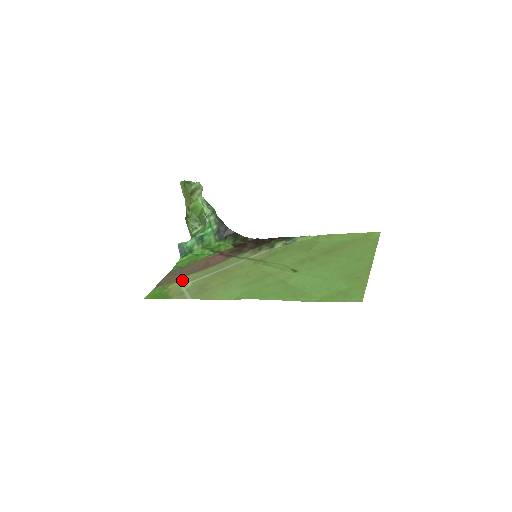
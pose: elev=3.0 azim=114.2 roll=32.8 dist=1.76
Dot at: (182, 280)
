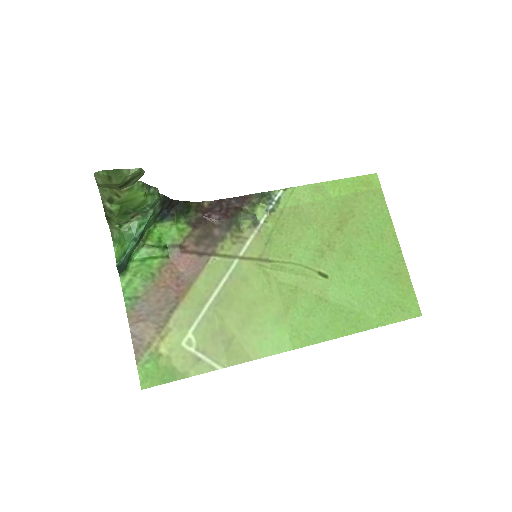
Dot at: (171, 331)
